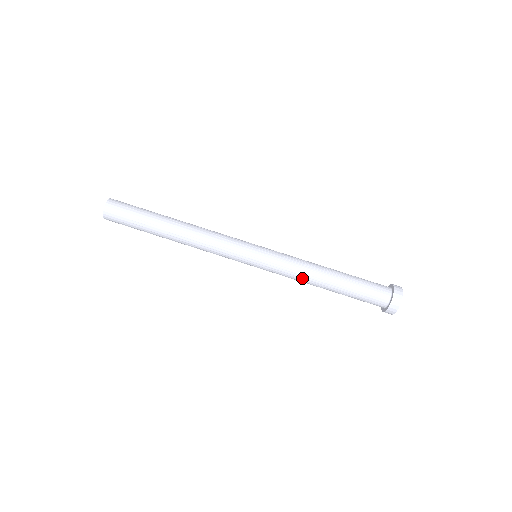
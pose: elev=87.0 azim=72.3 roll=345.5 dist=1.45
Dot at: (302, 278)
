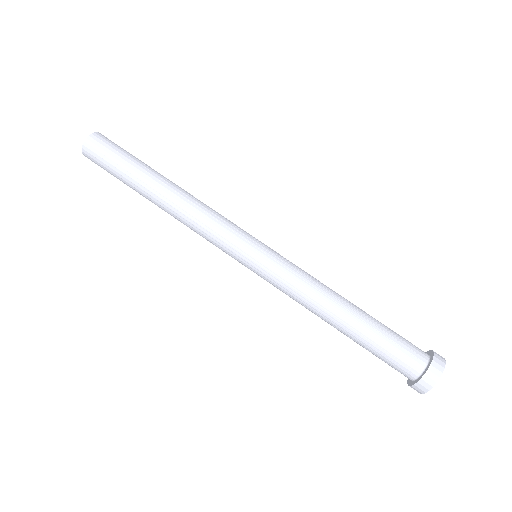
Dot at: (307, 304)
